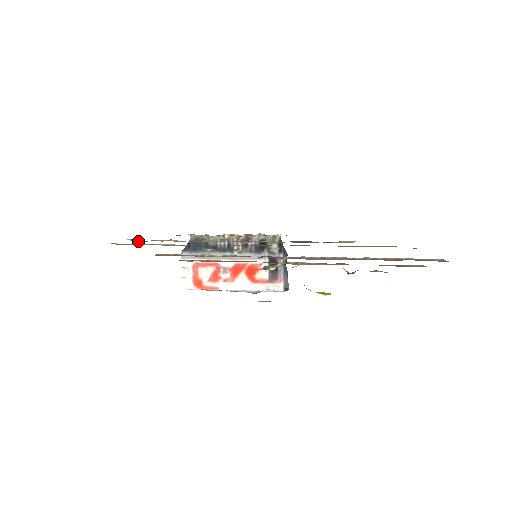
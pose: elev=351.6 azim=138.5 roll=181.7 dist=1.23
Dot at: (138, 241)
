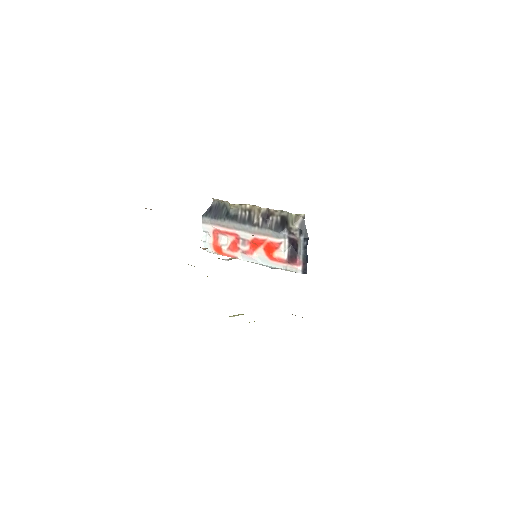
Dot at: (151, 209)
